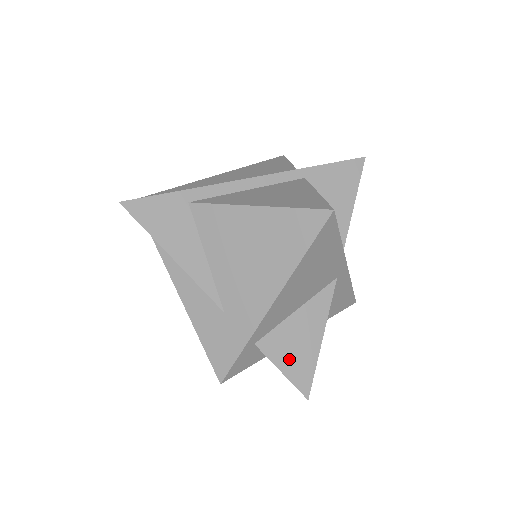
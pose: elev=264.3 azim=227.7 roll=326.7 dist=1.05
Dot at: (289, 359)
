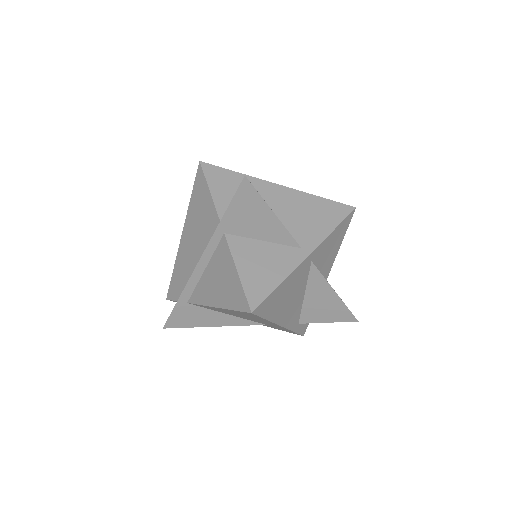
Dot at: (326, 315)
